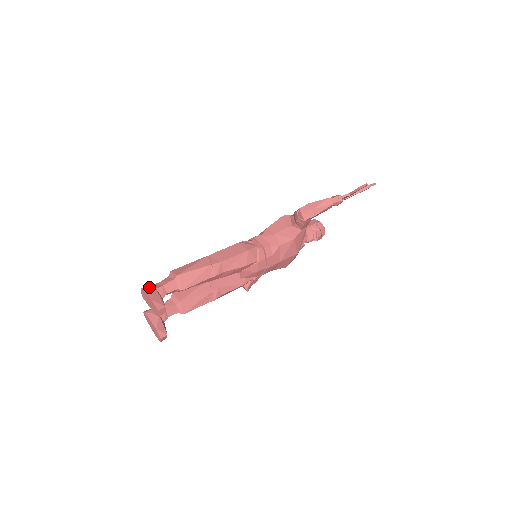
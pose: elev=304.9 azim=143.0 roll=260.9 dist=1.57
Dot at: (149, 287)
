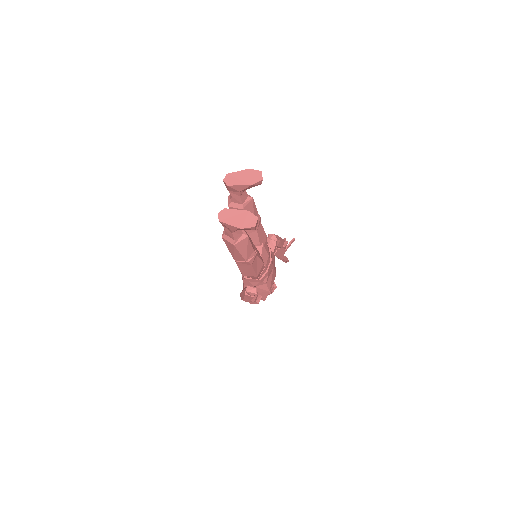
Dot at: occluded
